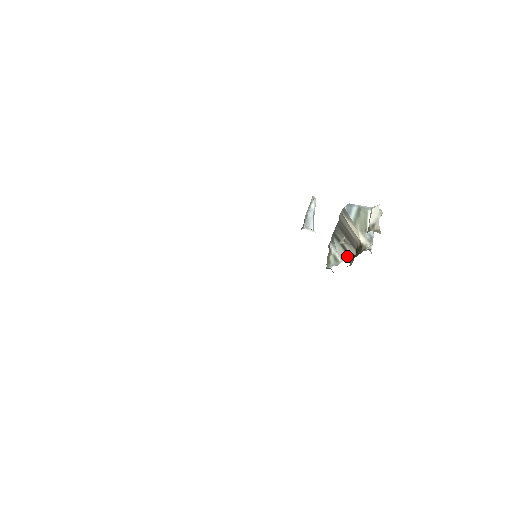
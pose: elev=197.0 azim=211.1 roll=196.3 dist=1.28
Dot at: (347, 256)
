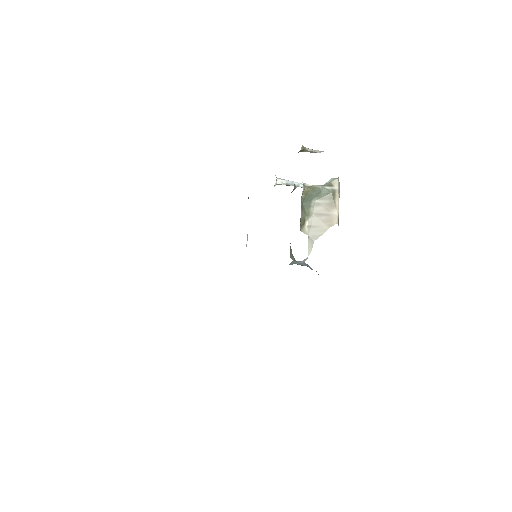
Dot at: (309, 239)
